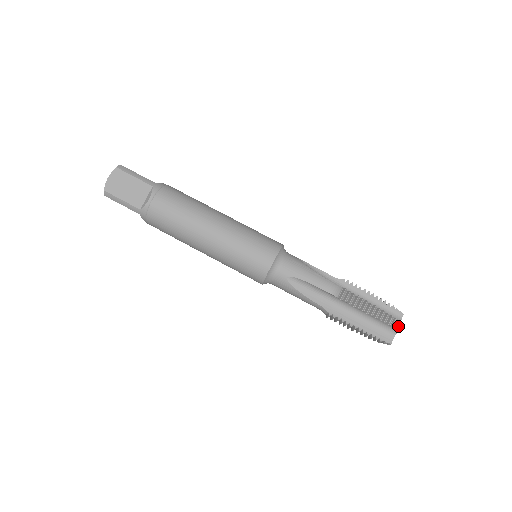
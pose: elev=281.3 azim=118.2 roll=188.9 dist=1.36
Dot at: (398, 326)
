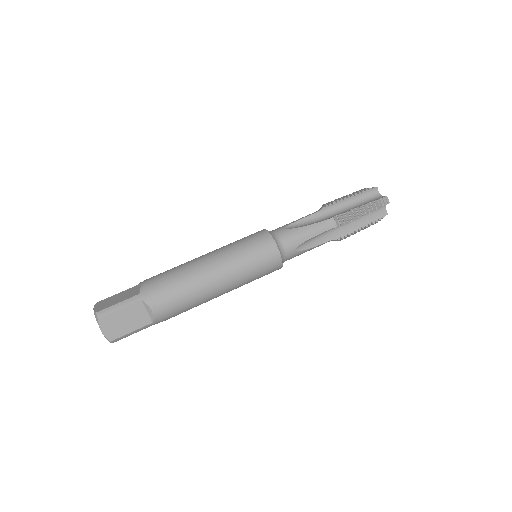
Dot at: (372, 188)
